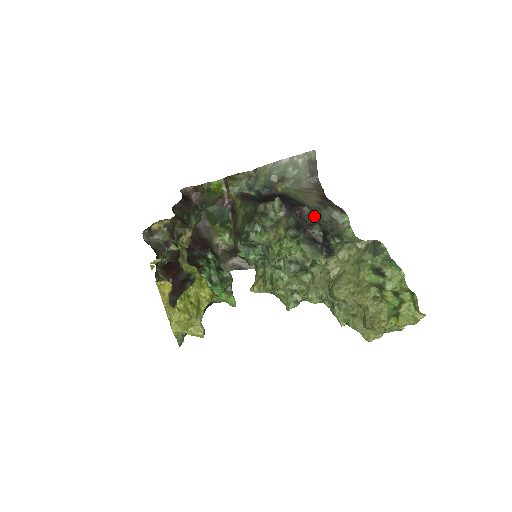
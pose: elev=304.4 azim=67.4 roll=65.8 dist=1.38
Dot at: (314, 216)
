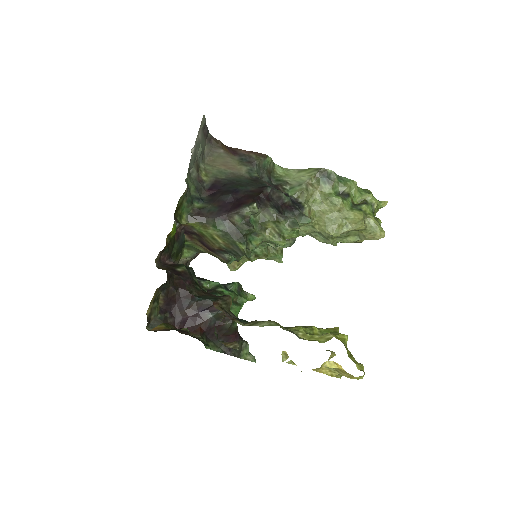
Dot at: occluded
